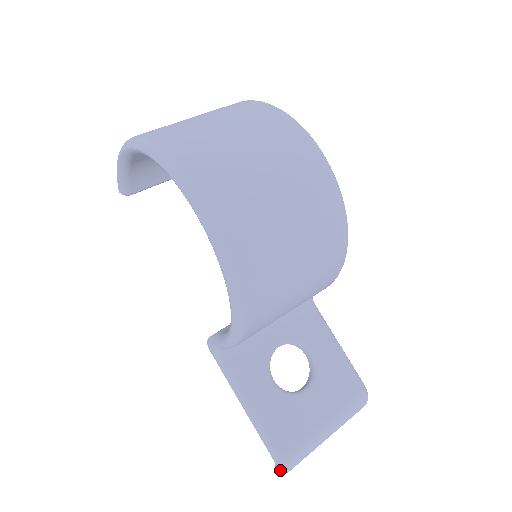
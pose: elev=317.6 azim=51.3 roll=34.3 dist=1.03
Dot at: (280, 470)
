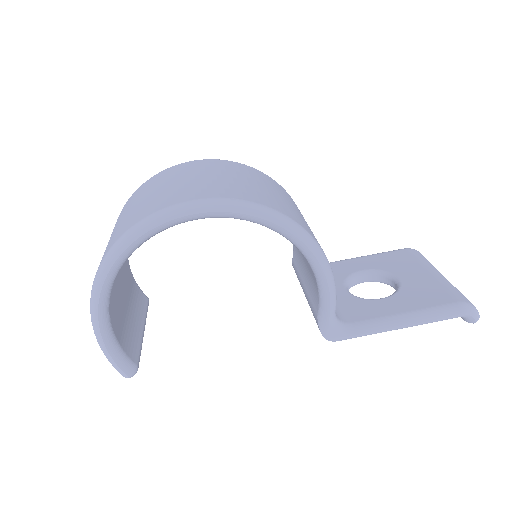
Dot at: (474, 314)
